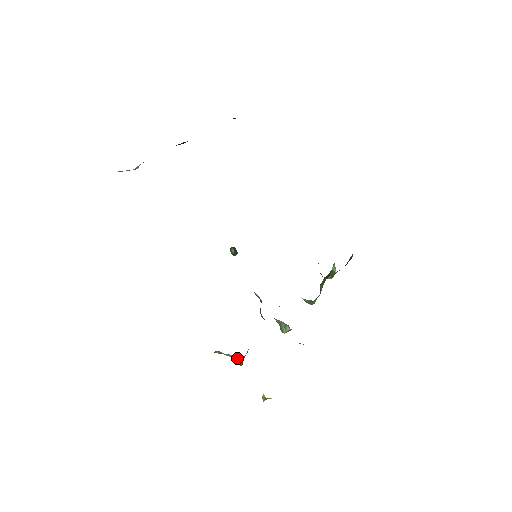
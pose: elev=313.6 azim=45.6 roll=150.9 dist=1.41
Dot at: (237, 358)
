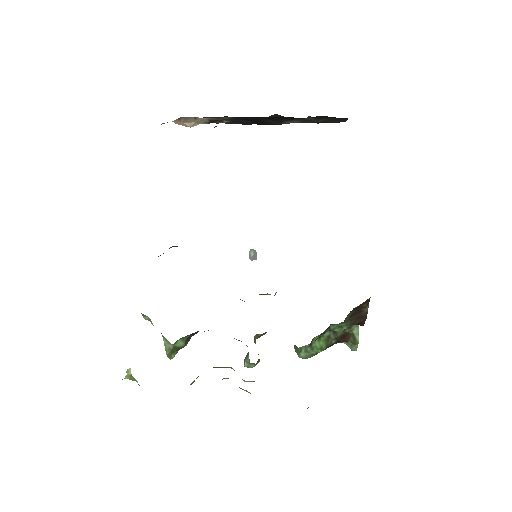
Dot at: (166, 343)
